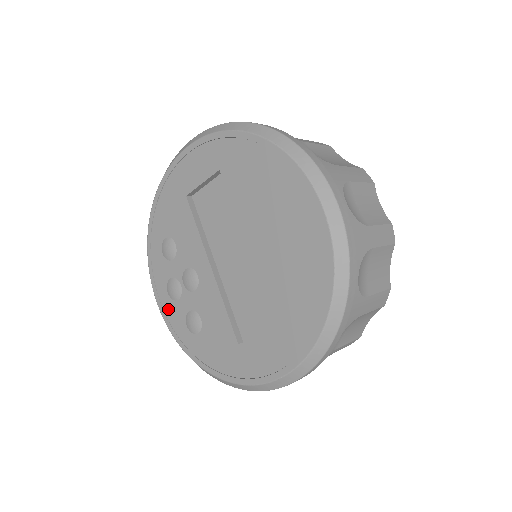
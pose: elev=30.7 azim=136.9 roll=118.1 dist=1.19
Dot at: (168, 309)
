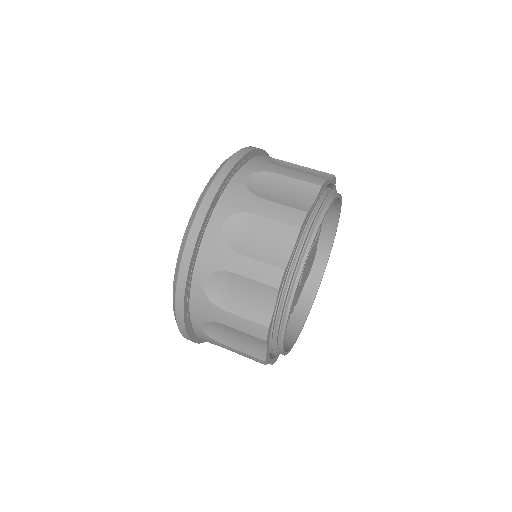
Dot at: occluded
